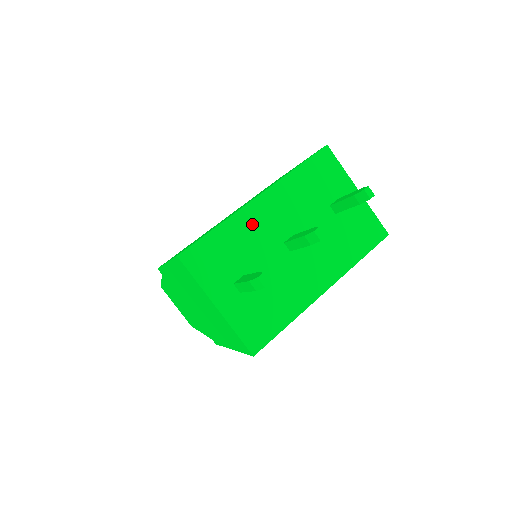
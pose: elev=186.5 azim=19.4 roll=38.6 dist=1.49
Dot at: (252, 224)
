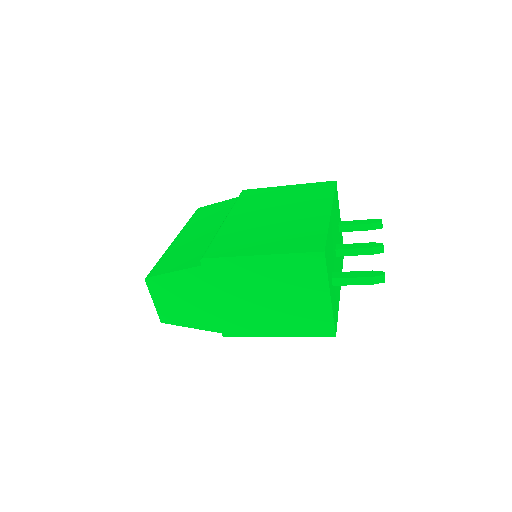
Dot at: occluded
